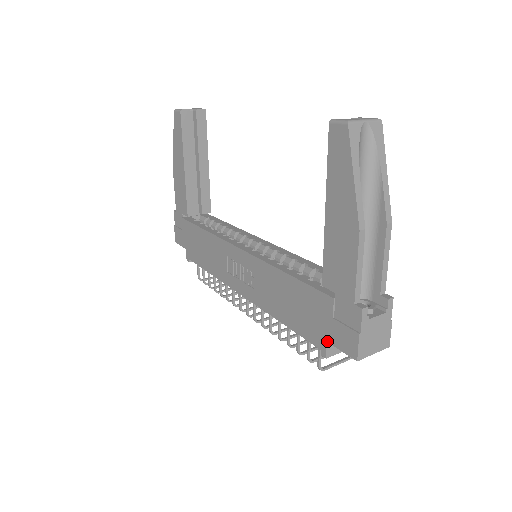
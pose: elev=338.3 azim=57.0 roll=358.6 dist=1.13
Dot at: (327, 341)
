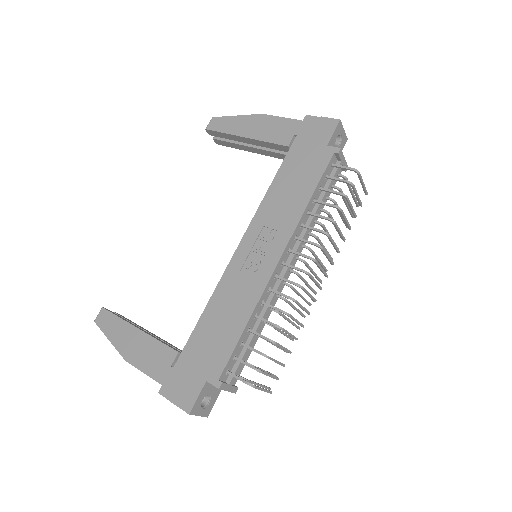
Dot at: (327, 145)
